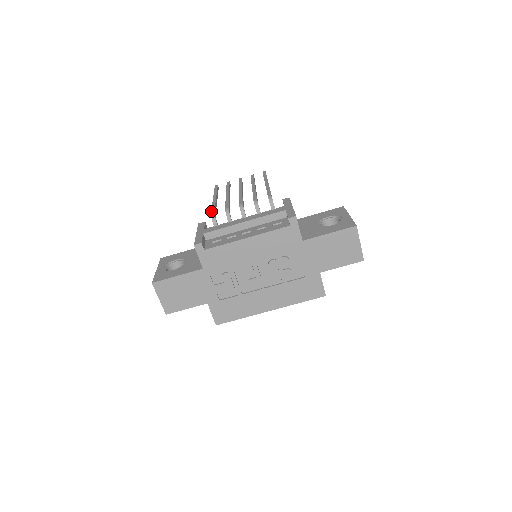
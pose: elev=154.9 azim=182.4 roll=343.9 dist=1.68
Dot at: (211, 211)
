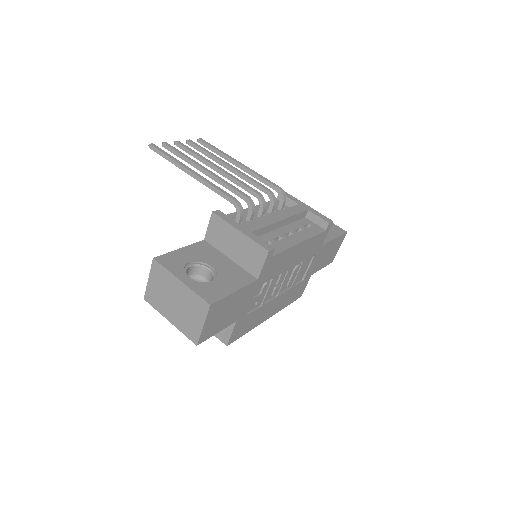
Dot at: (231, 197)
